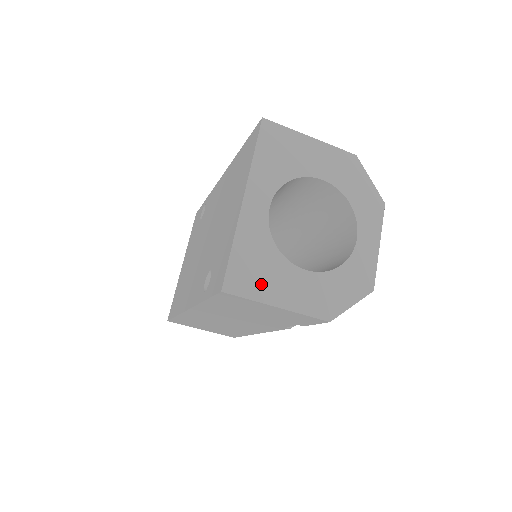
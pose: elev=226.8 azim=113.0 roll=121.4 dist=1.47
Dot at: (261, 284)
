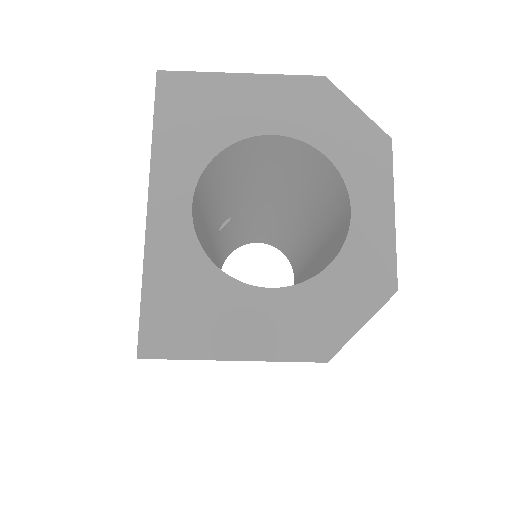
Dot at: (199, 330)
